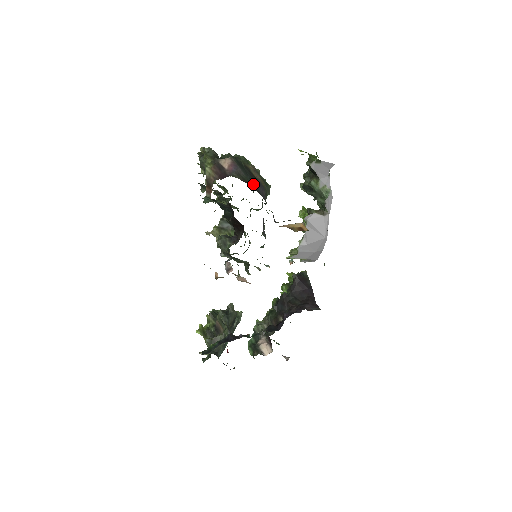
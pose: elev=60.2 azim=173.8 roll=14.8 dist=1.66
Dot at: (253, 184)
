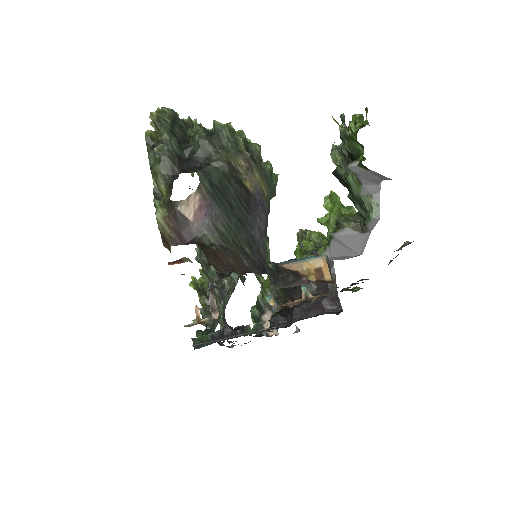
Dot at: (242, 227)
